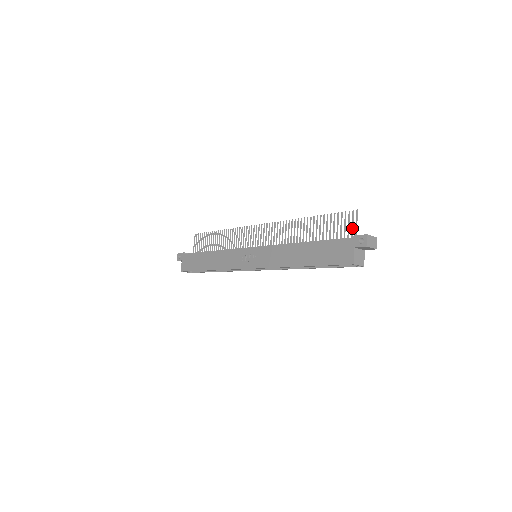
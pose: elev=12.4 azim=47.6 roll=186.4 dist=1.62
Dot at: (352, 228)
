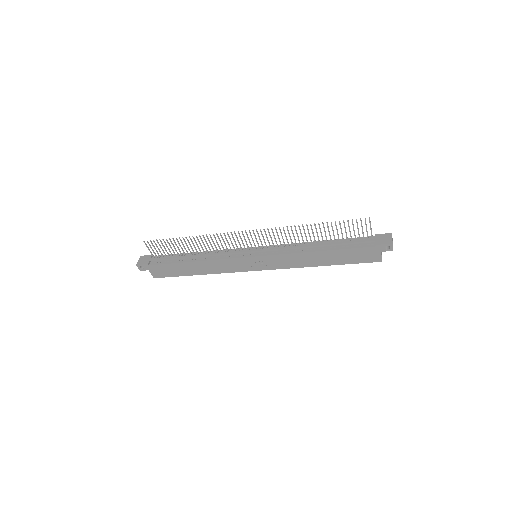
Dot at: (367, 231)
